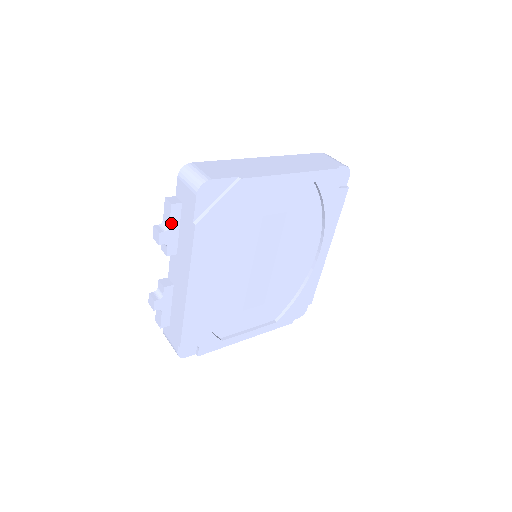
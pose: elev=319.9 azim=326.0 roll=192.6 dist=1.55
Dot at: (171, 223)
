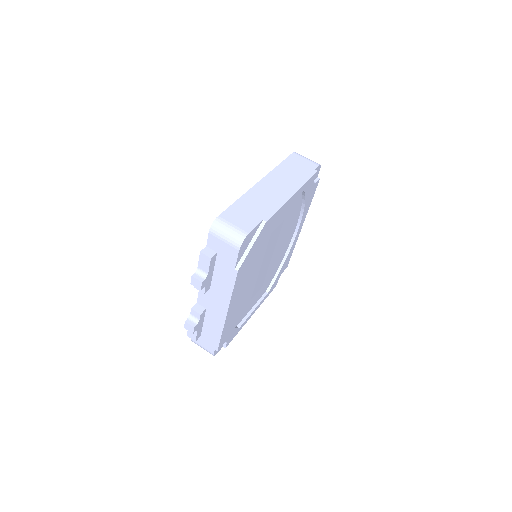
Dot at: (209, 271)
